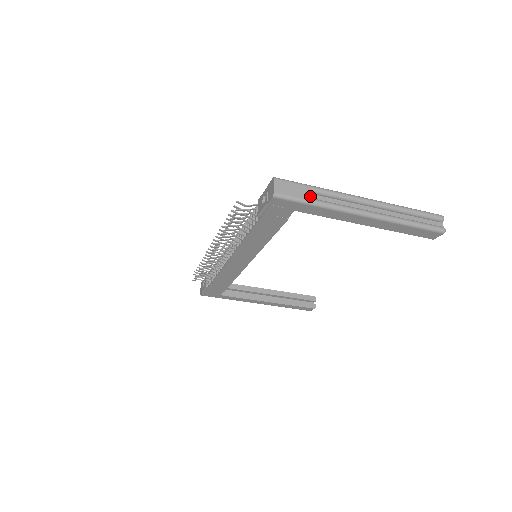
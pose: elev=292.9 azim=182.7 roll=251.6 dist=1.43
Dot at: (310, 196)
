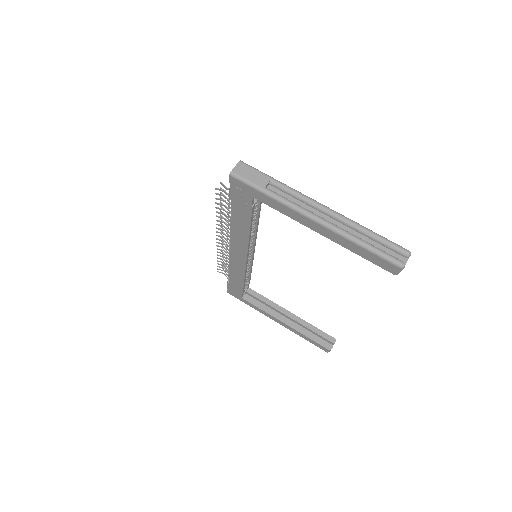
Dot at: (265, 185)
